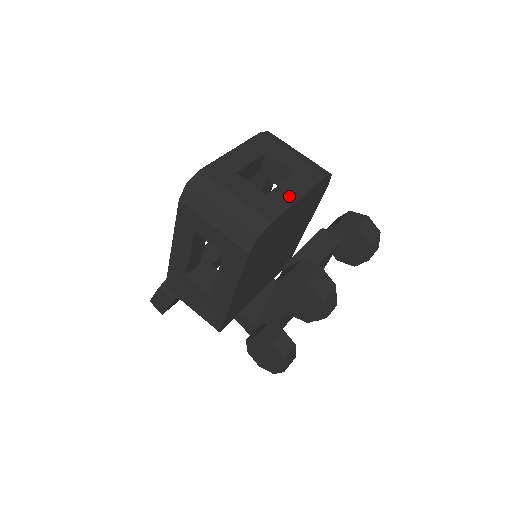
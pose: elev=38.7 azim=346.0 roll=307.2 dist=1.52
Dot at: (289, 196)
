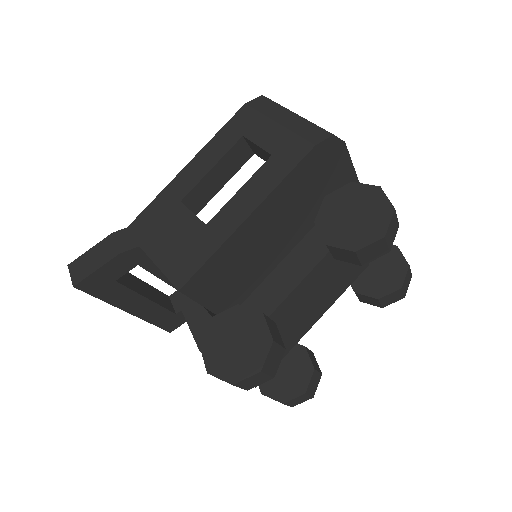
Dot at: occluded
